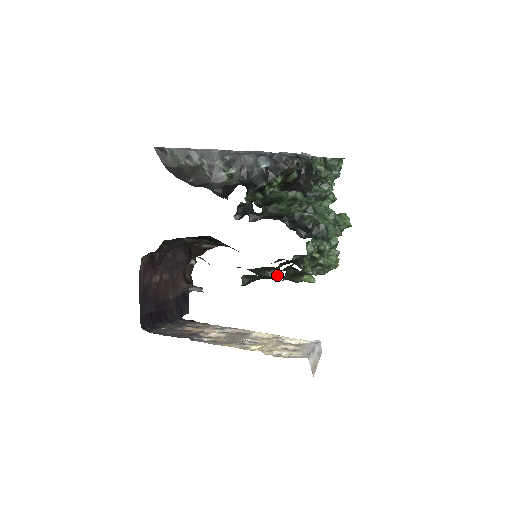
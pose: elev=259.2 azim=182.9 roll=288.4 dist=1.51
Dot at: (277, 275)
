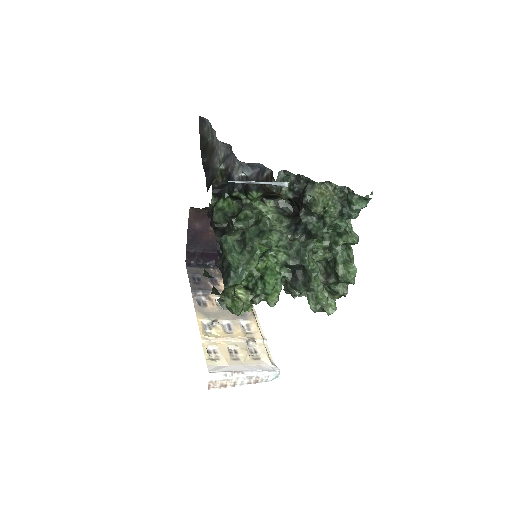
Dot at: occluded
